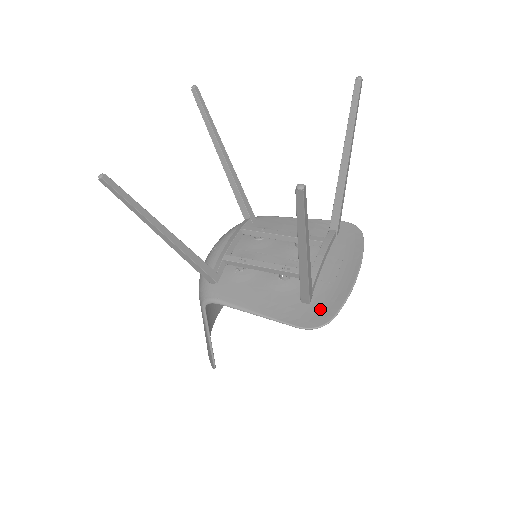
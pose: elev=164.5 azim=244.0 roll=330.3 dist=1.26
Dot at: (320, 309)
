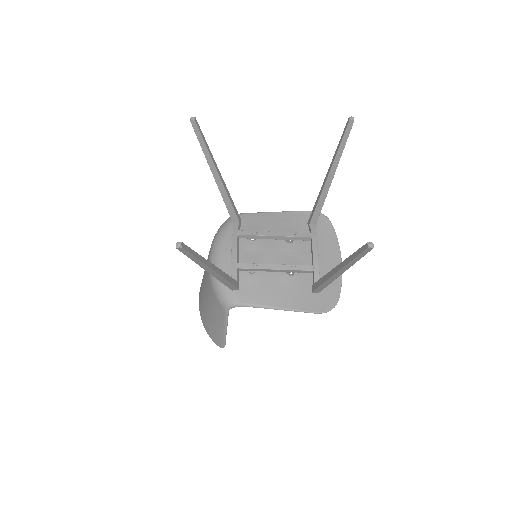
Dot at: (326, 294)
